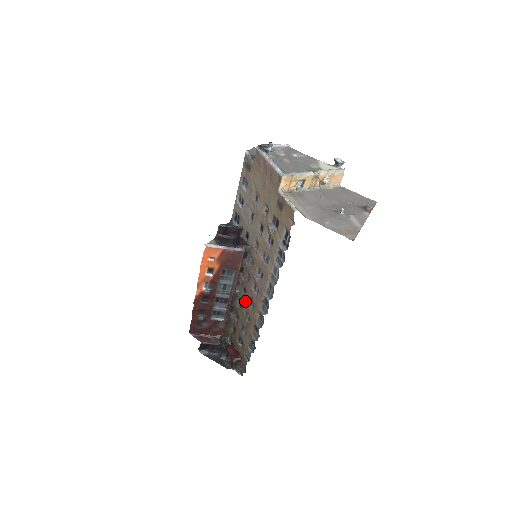
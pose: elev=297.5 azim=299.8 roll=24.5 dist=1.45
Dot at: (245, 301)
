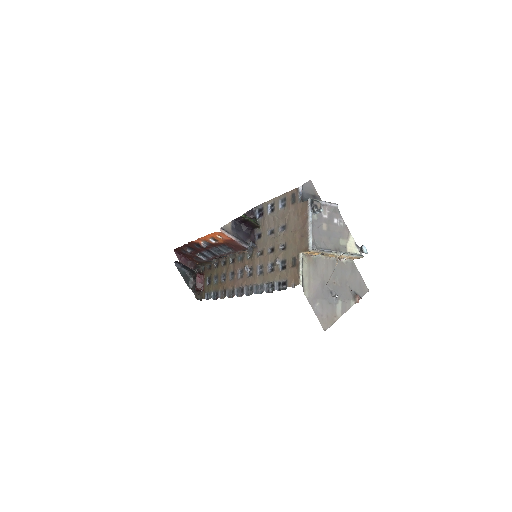
Dot at: (229, 268)
